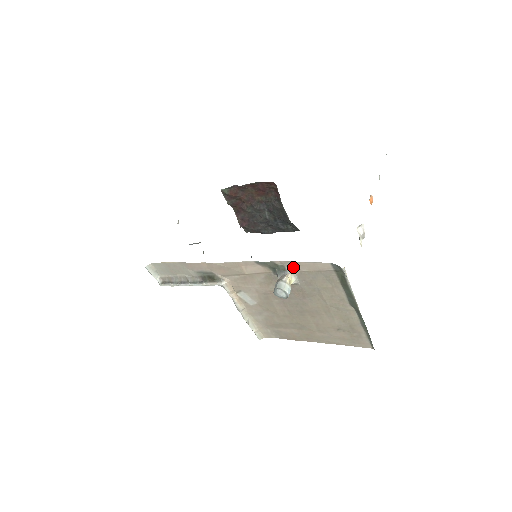
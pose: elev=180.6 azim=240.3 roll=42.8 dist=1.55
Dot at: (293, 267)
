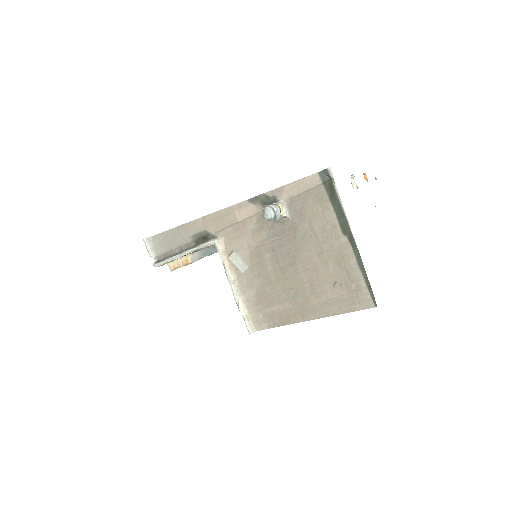
Dot at: (283, 194)
